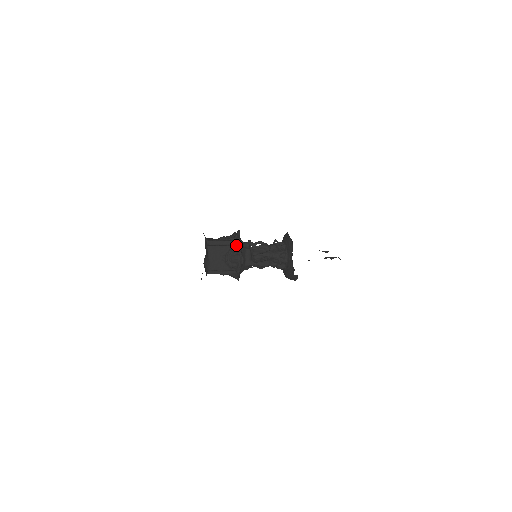
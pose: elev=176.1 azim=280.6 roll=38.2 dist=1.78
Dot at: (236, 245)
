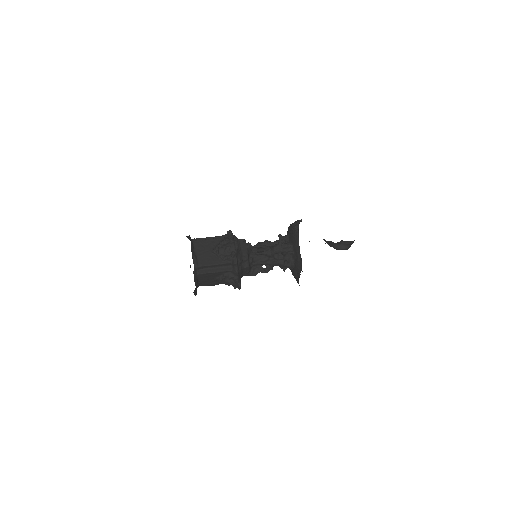
Dot at: (232, 270)
